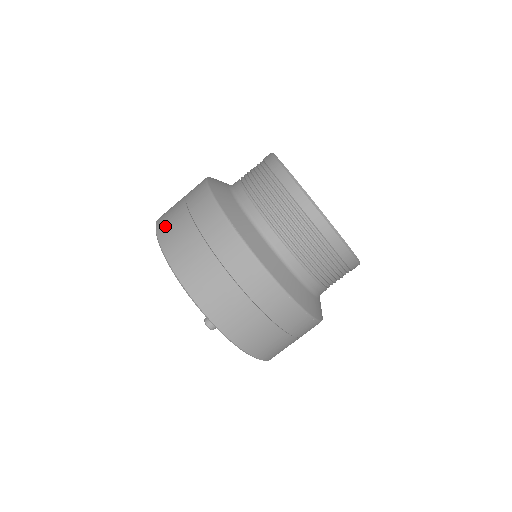
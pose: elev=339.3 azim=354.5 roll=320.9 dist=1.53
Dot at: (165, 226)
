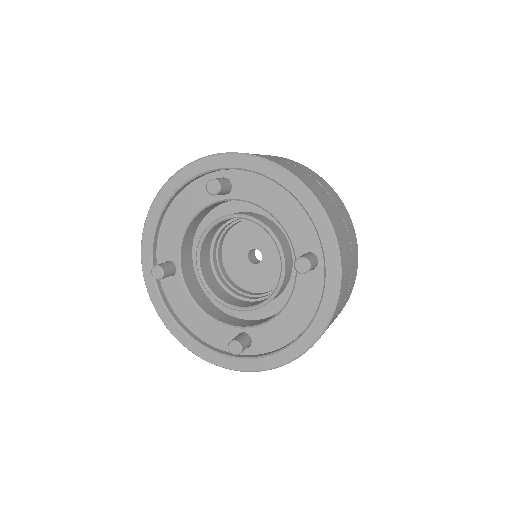
Dot at: (256, 154)
